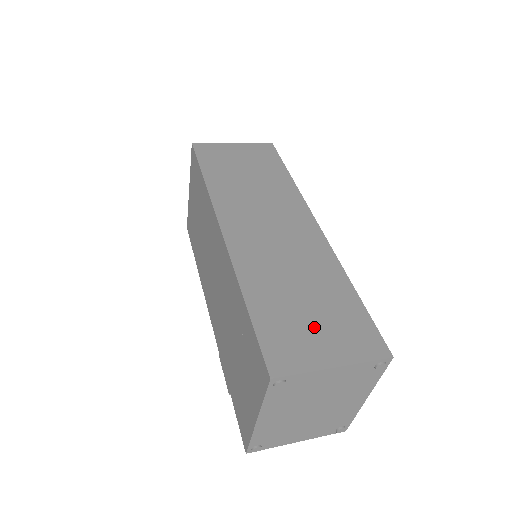
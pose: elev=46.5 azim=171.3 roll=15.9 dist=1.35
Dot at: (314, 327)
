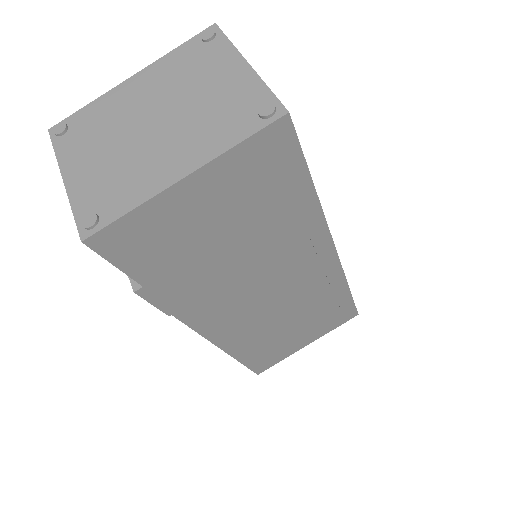
Dot at: occluded
